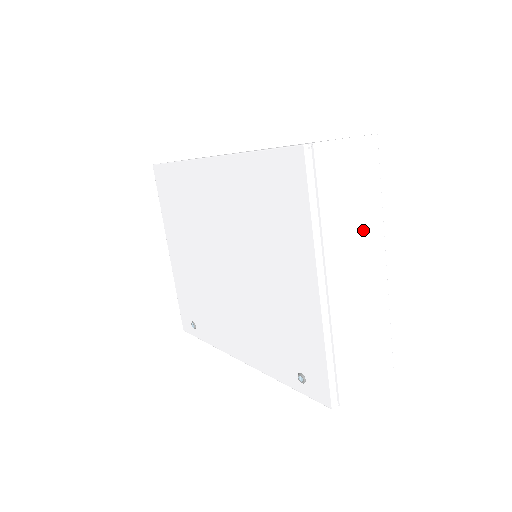
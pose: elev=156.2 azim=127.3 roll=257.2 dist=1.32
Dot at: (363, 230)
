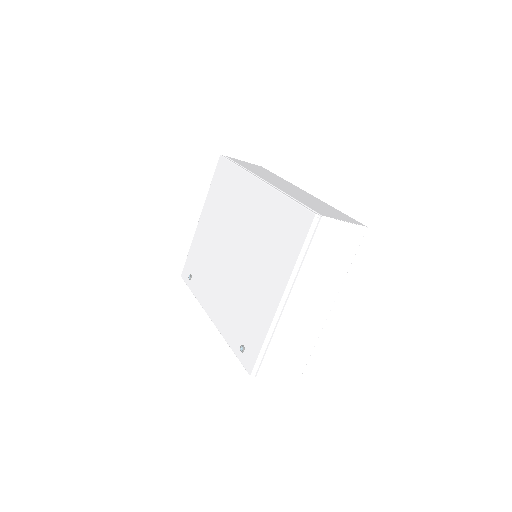
Dot at: (327, 280)
